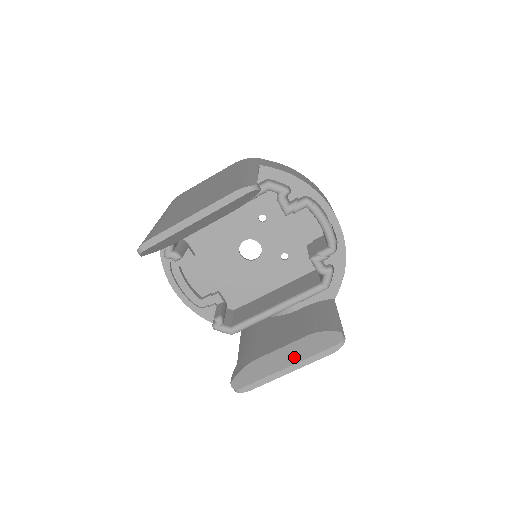
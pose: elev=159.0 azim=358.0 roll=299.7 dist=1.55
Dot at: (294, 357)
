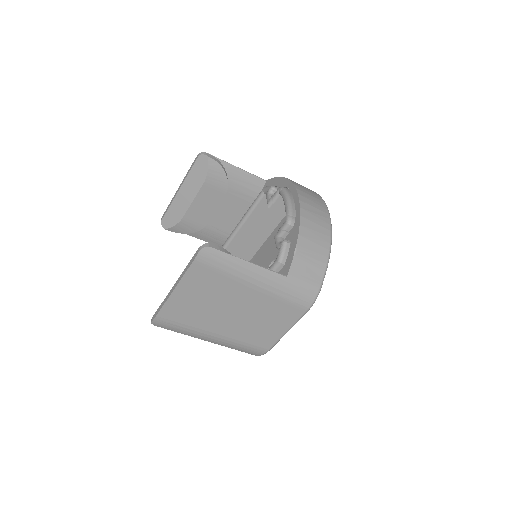
Dot at: occluded
